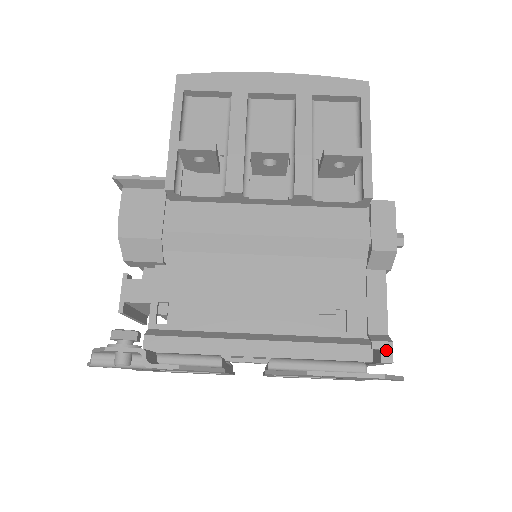
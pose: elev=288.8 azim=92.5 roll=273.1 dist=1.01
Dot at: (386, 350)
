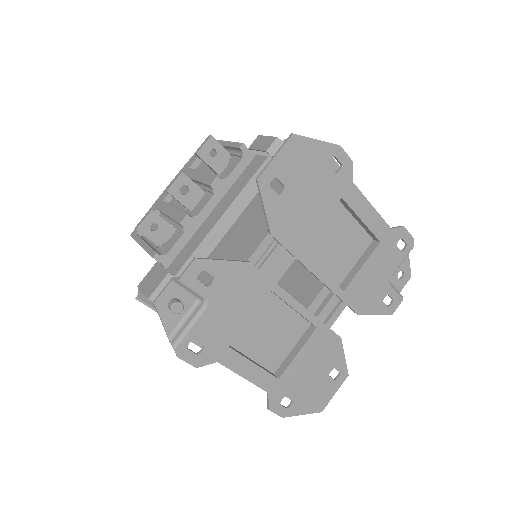
Dot at: occluded
